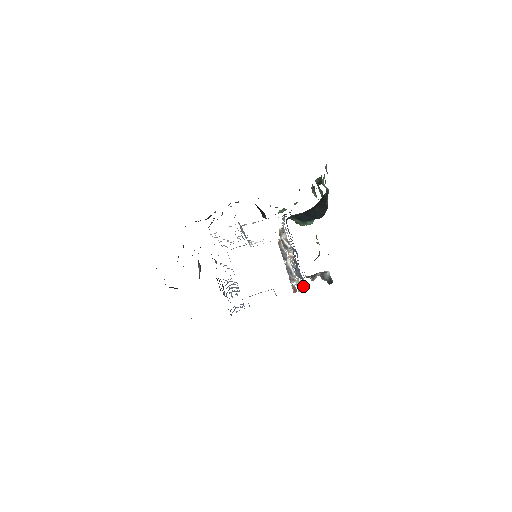
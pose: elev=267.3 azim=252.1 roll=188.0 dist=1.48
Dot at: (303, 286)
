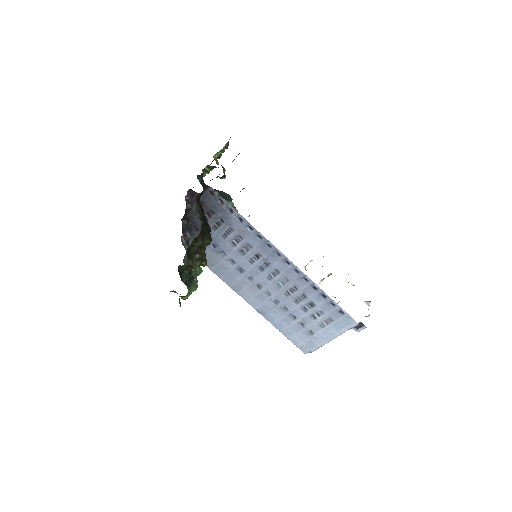
Dot at: occluded
